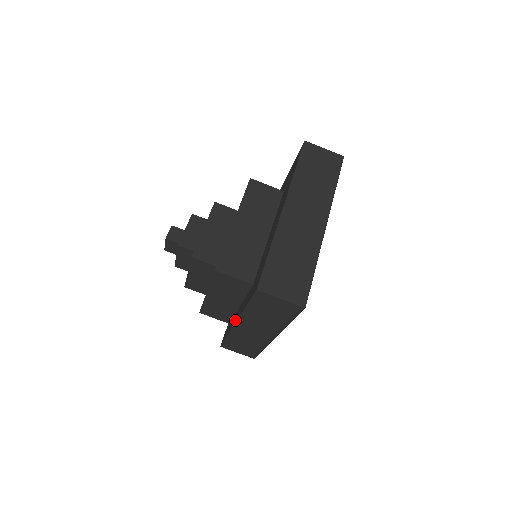
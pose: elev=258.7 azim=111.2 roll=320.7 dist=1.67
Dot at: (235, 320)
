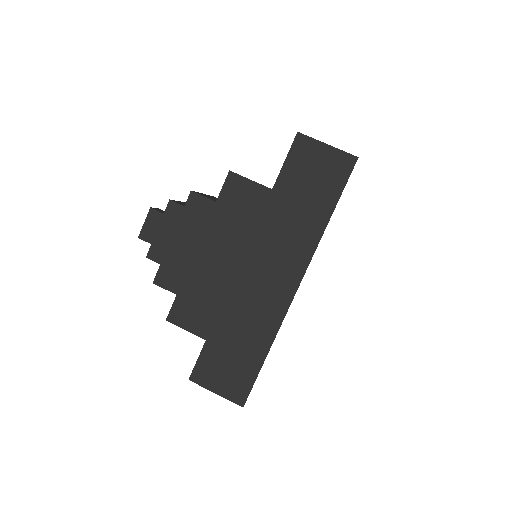
Dot at: occluded
